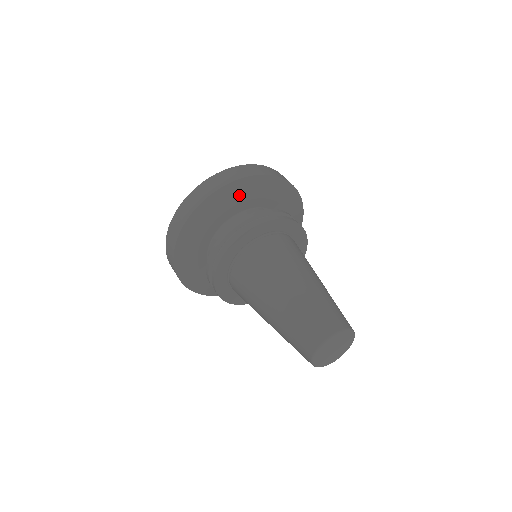
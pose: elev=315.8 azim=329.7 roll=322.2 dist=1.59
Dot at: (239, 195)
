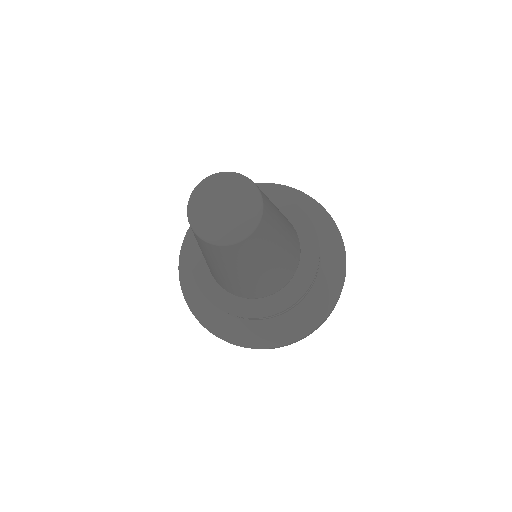
Dot at: occluded
